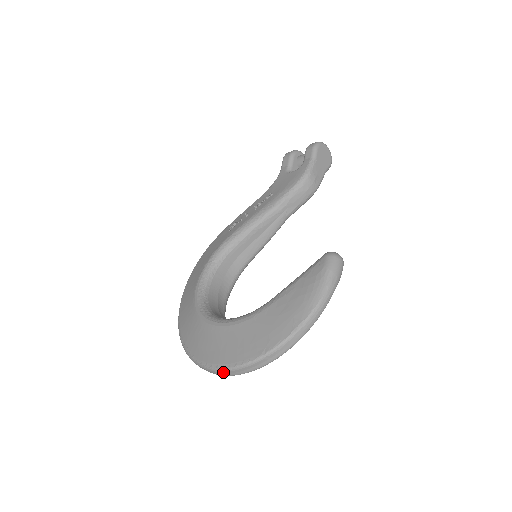
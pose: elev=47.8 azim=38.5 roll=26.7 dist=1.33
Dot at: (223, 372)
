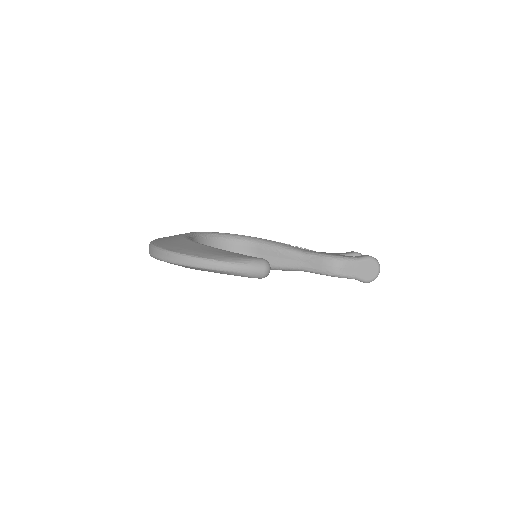
Dot at: (150, 247)
